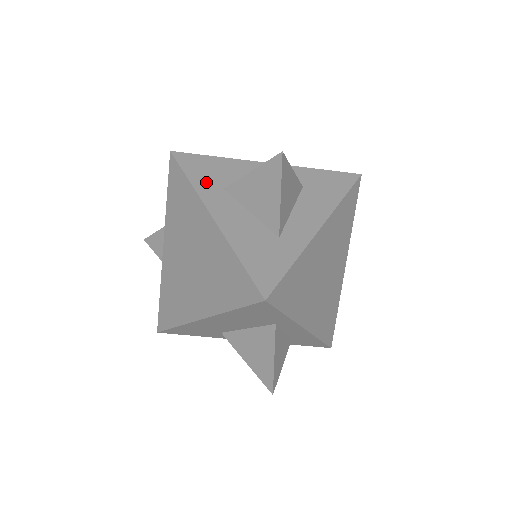
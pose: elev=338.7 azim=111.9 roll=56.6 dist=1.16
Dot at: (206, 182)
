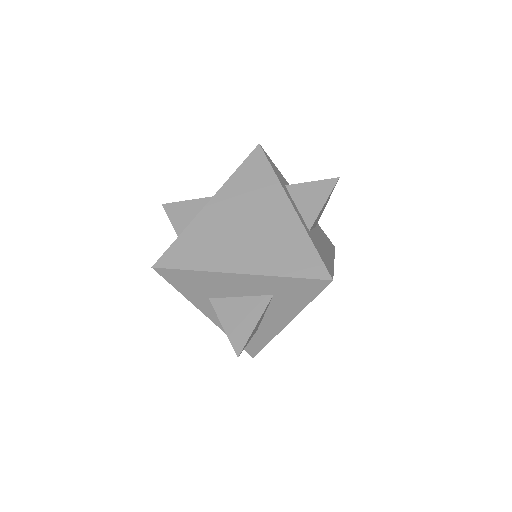
Dot at: (193, 294)
